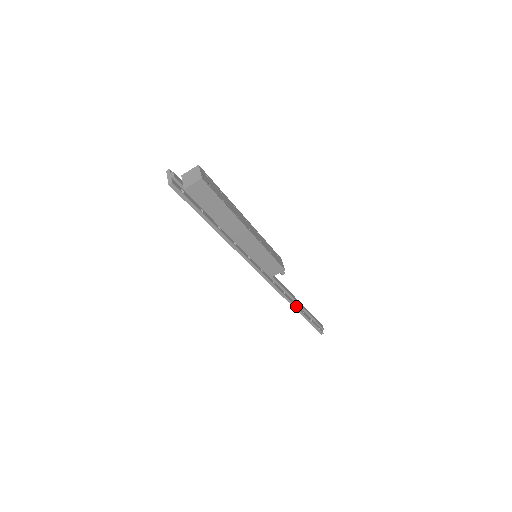
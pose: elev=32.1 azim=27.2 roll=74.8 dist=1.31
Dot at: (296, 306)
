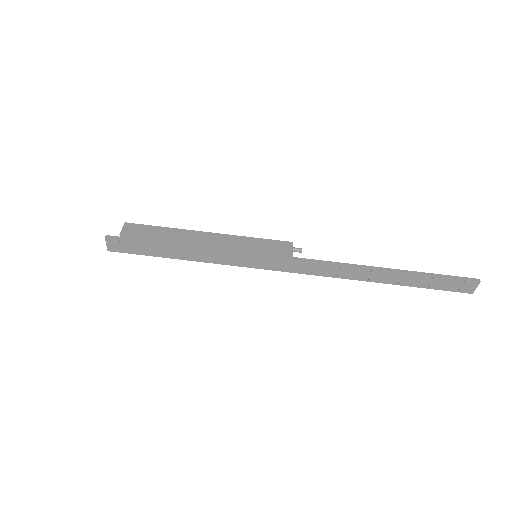
Dot at: (375, 267)
